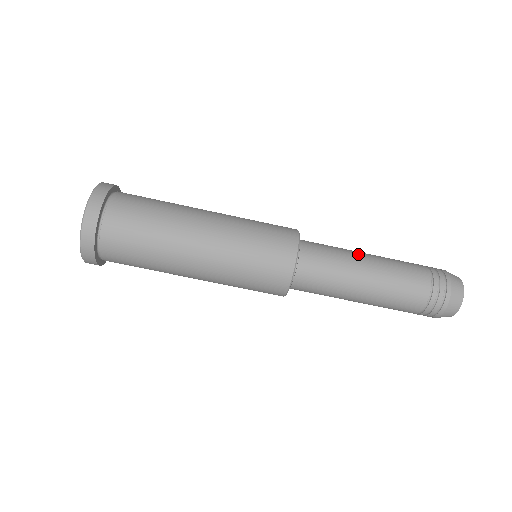
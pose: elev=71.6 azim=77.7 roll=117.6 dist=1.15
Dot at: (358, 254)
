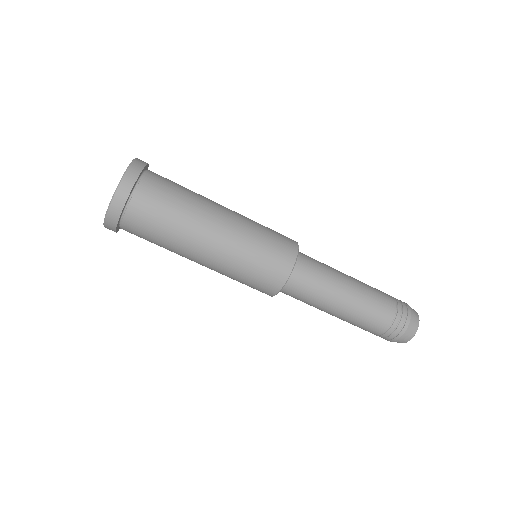
Dot at: occluded
